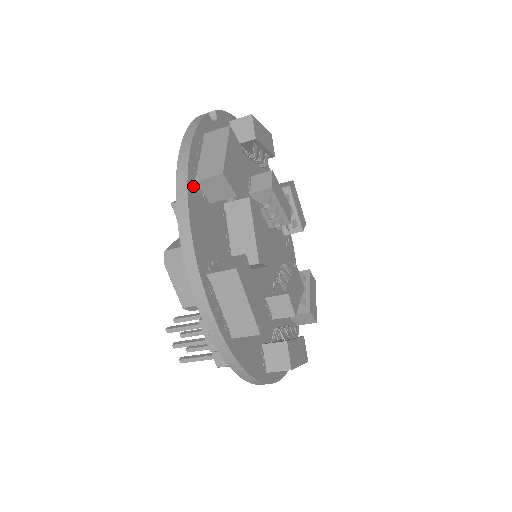
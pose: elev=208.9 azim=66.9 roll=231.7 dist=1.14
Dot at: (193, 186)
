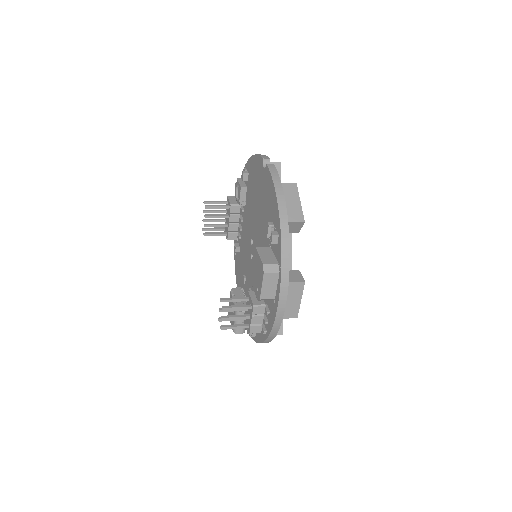
Dot at: occluded
